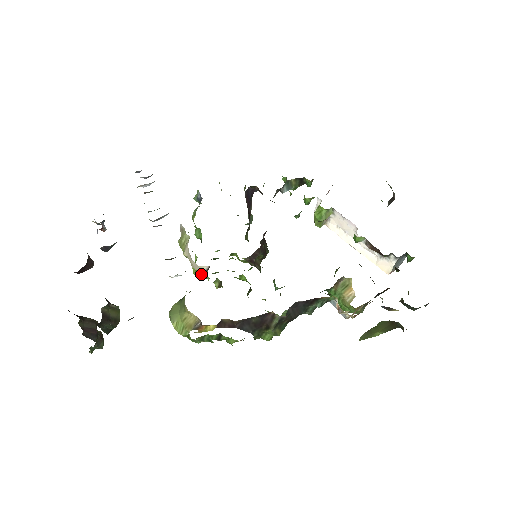
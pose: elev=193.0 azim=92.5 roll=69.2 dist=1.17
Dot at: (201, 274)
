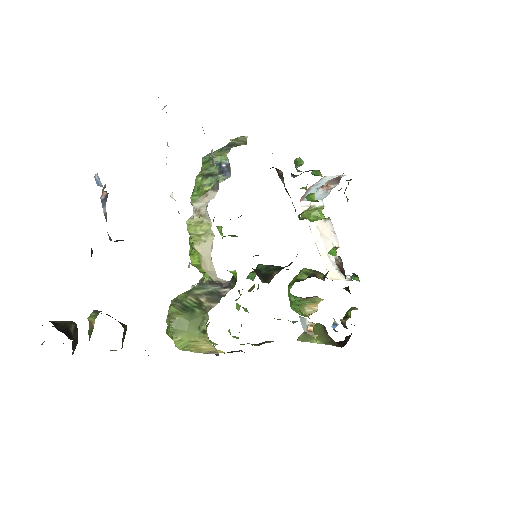
Dot at: (202, 270)
